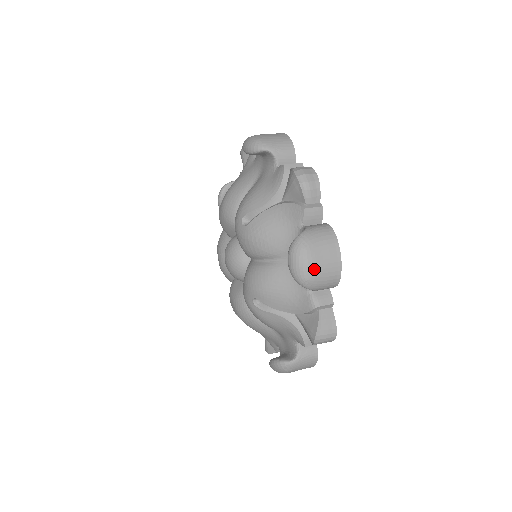
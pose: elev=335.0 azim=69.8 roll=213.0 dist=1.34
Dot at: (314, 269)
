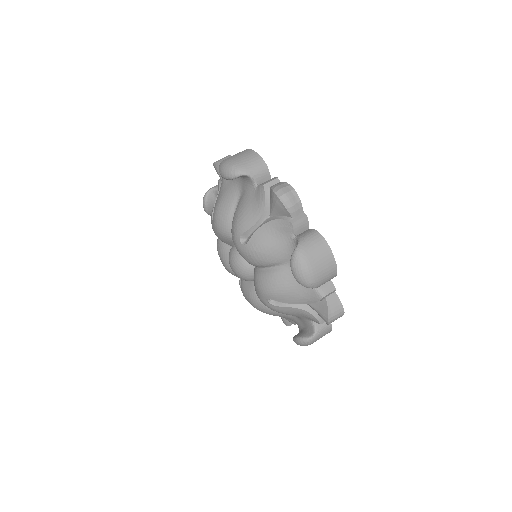
Dot at: (315, 274)
